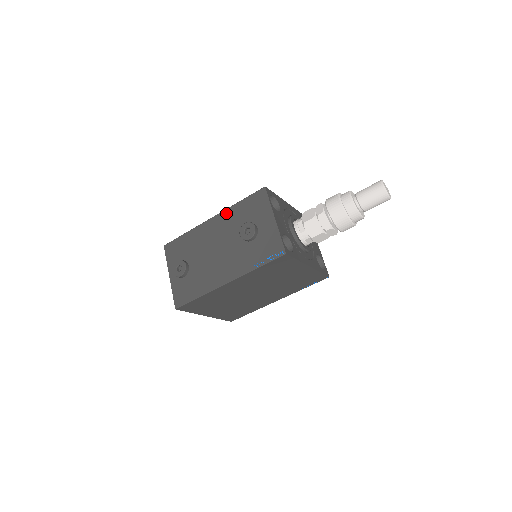
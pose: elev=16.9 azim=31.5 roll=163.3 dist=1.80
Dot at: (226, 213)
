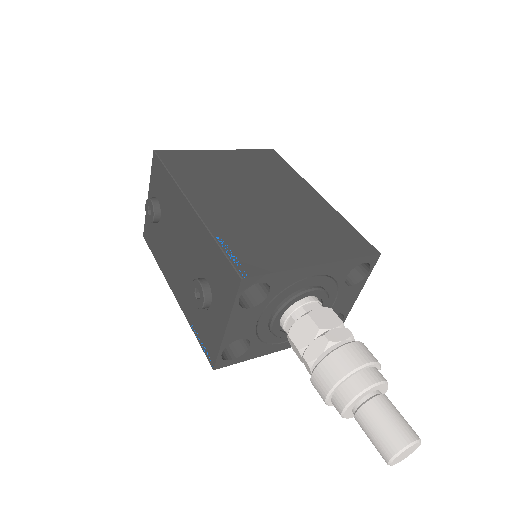
Dot at: (201, 229)
